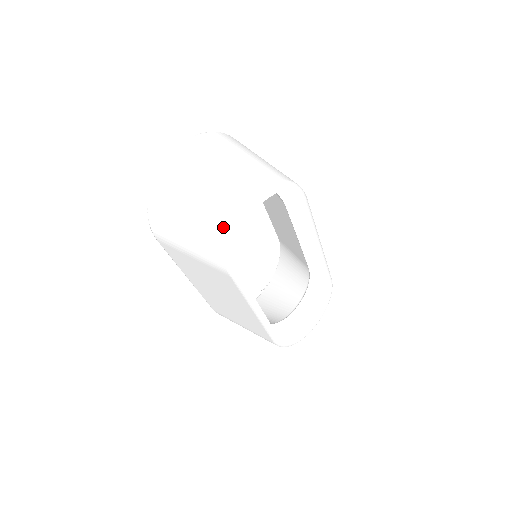
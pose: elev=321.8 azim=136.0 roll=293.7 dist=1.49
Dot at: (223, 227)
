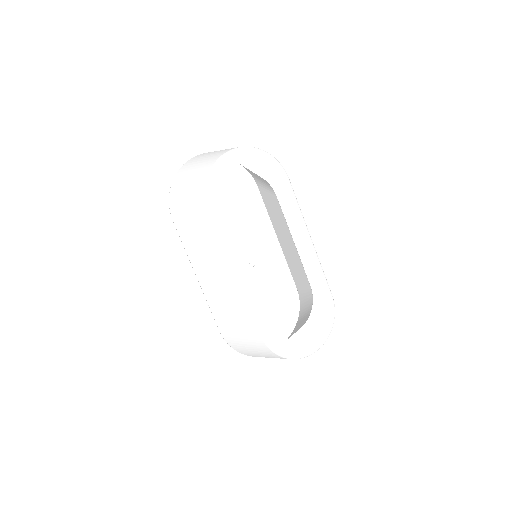
Dot at: (208, 167)
